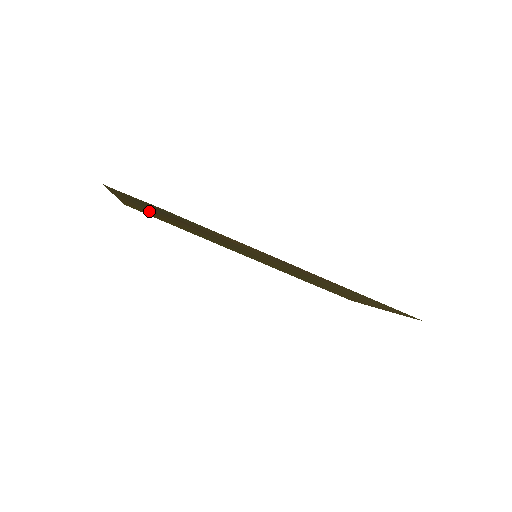
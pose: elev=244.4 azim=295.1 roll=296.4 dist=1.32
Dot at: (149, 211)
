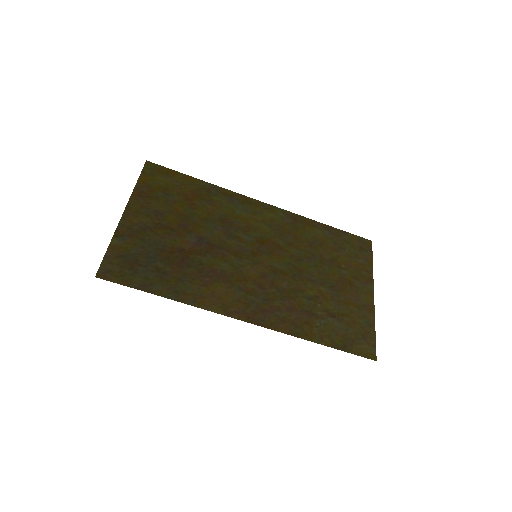
Dot at: (158, 213)
